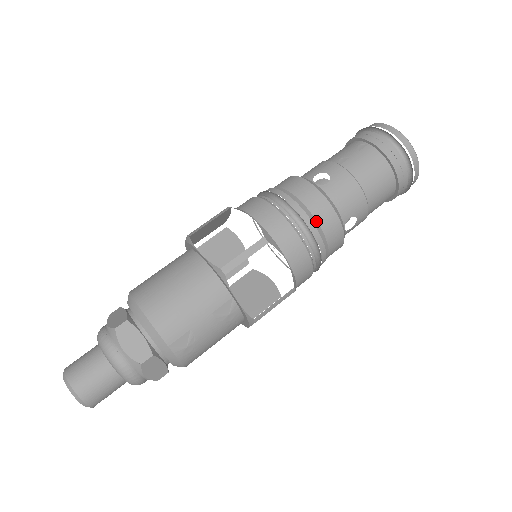
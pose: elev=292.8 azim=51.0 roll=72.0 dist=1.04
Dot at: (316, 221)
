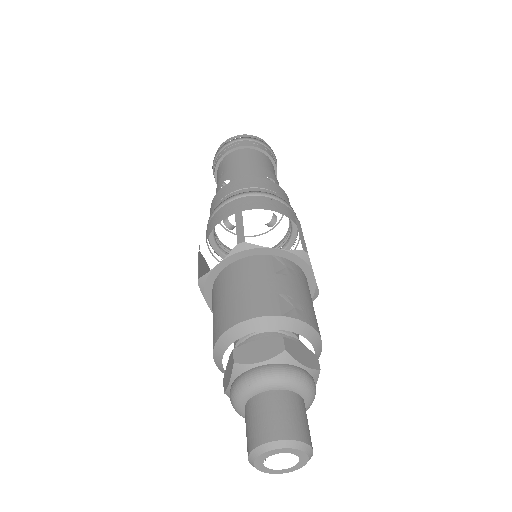
Dot at: (251, 188)
